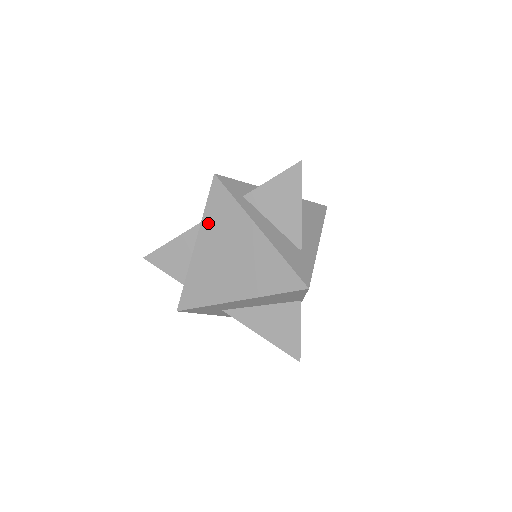
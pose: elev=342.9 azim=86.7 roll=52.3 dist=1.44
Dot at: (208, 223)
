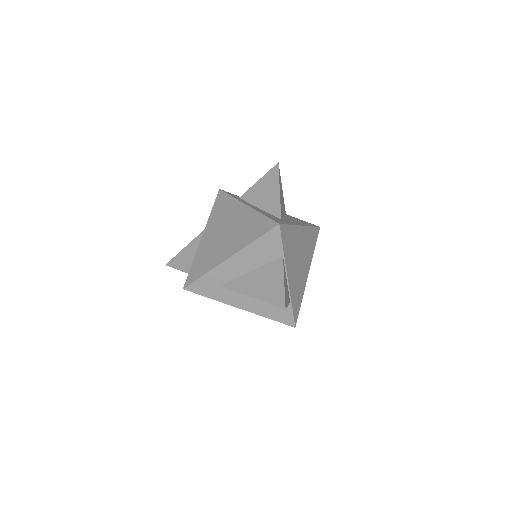
Dot at: (212, 219)
